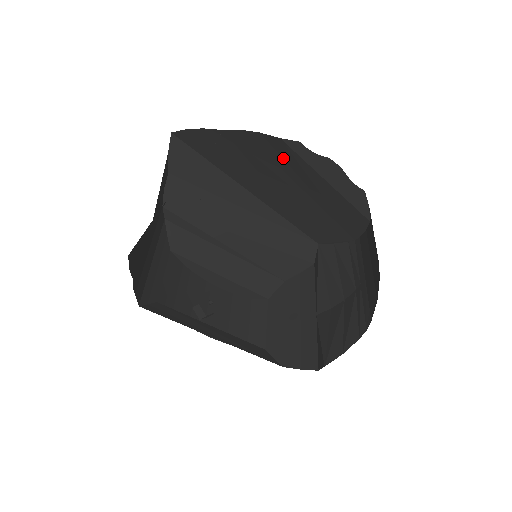
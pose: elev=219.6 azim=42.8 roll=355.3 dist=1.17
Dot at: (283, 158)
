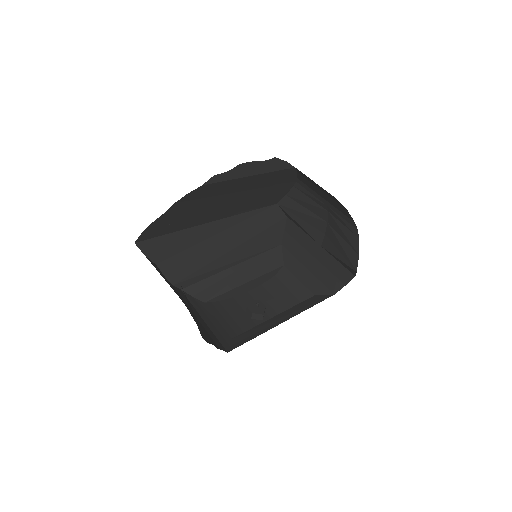
Dot at: (213, 191)
